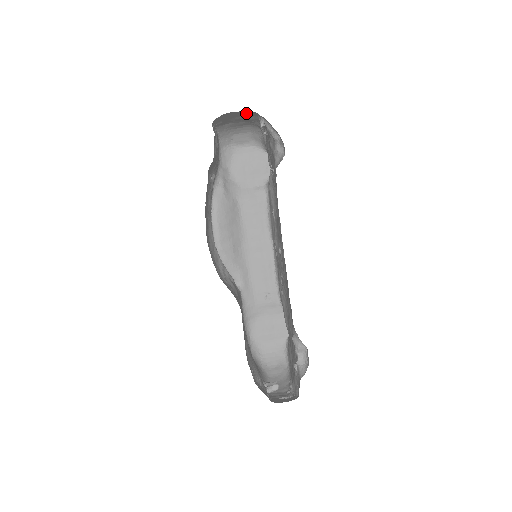
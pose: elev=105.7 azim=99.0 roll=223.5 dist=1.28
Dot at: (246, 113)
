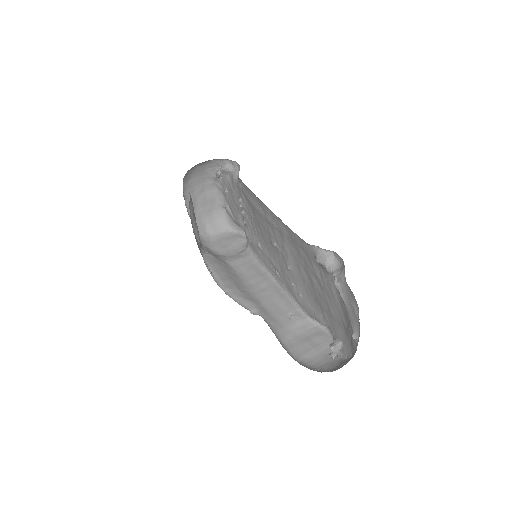
Dot at: (206, 187)
